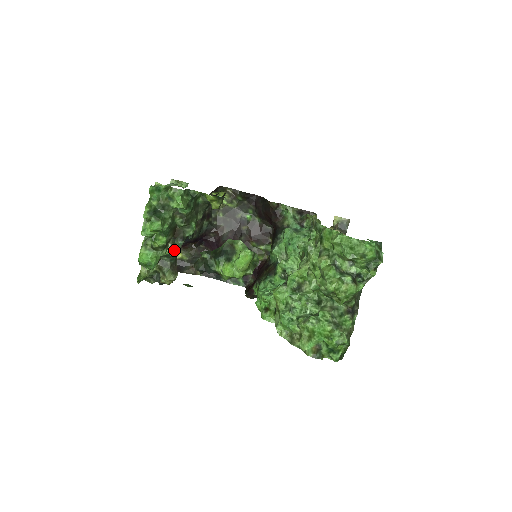
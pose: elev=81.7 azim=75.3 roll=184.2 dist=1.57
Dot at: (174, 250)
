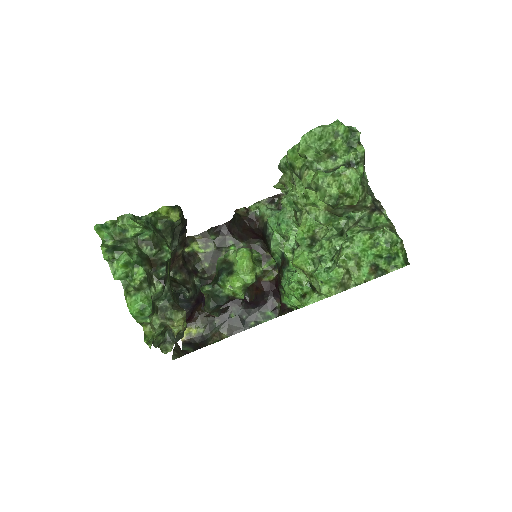
Dot at: (163, 285)
